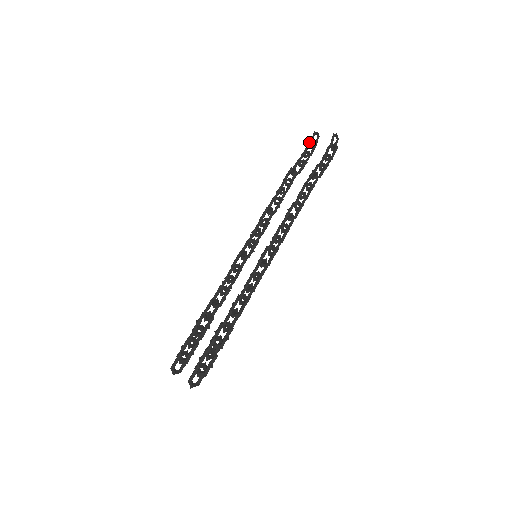
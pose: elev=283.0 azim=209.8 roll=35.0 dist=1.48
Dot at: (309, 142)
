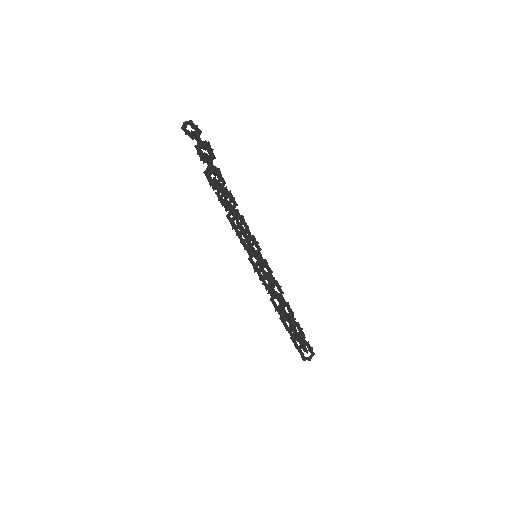
Dot at: occluded
